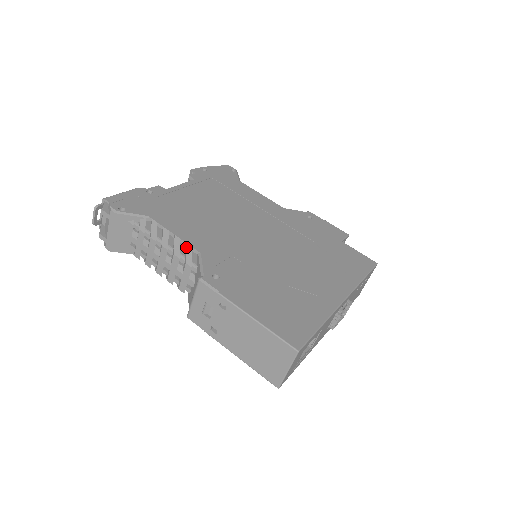
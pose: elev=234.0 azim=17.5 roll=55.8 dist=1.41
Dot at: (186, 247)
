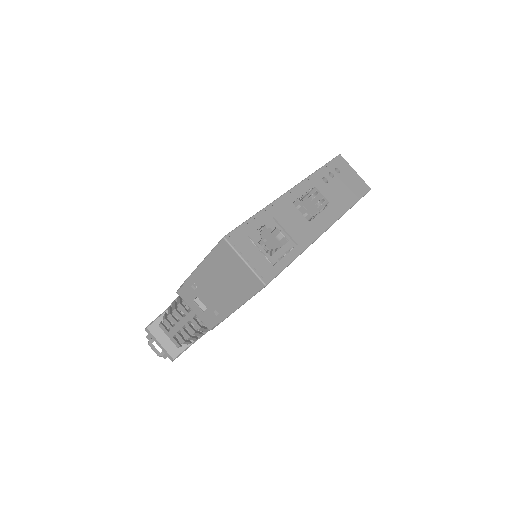
Dot at: occluded
